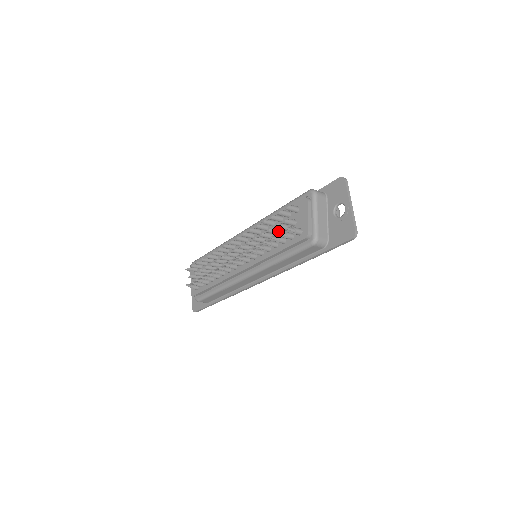
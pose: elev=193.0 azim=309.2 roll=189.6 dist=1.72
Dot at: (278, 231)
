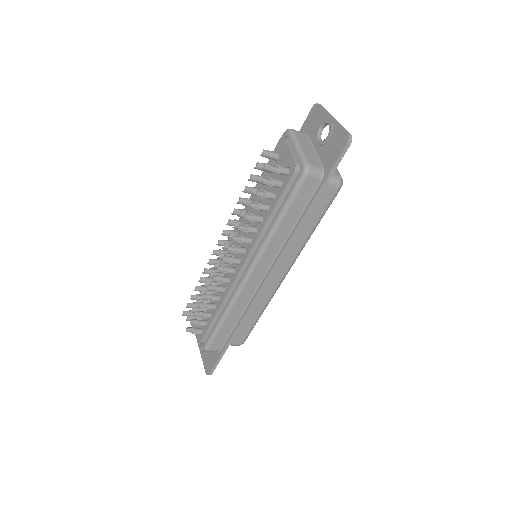
Dot at: occluded
